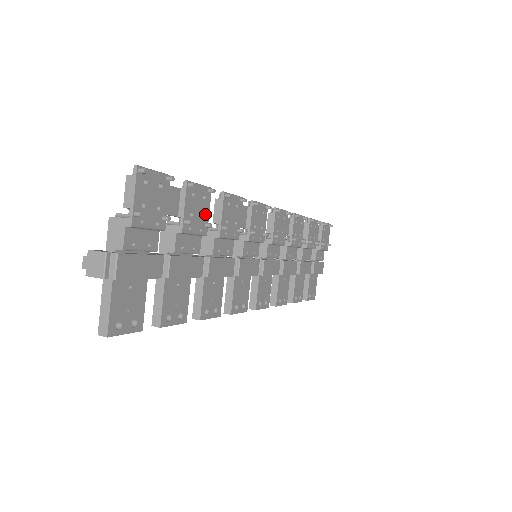
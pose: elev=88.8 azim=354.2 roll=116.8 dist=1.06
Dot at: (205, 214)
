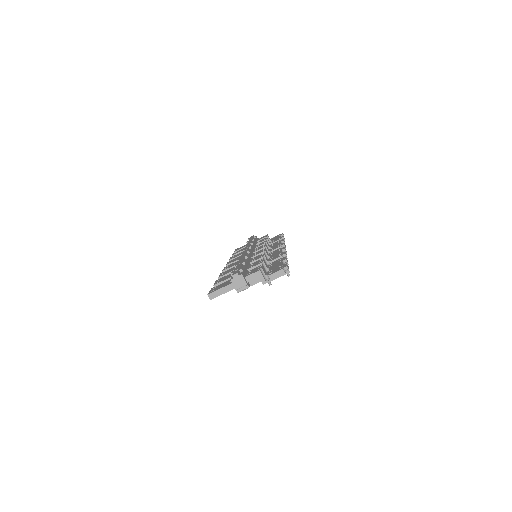
Dot at: occluded
